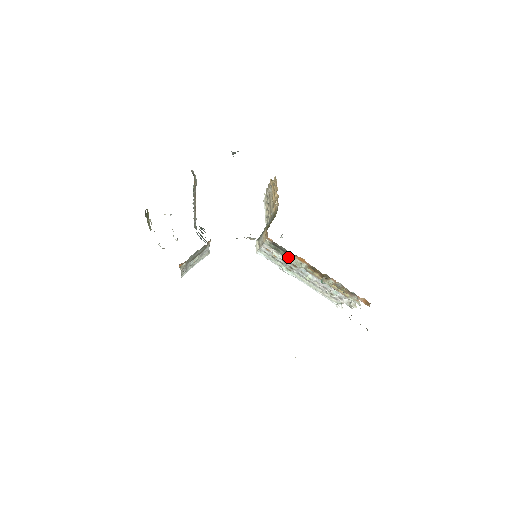
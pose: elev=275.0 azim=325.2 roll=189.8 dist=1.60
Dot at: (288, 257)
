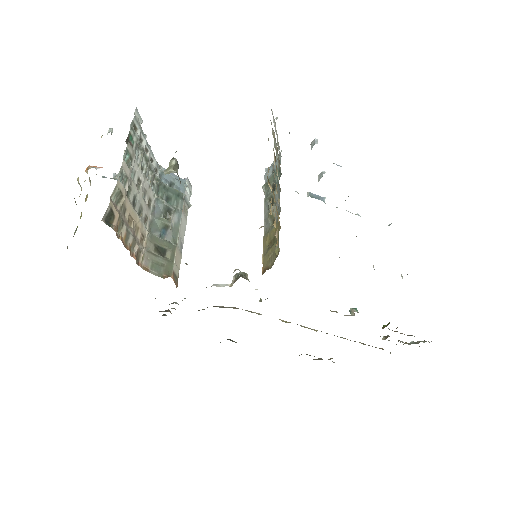
Dot at: occluded
